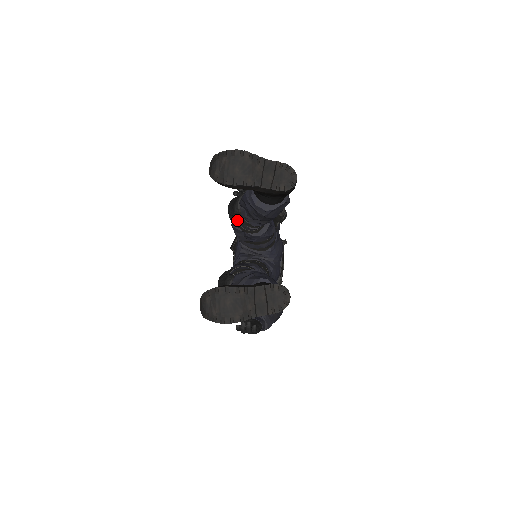
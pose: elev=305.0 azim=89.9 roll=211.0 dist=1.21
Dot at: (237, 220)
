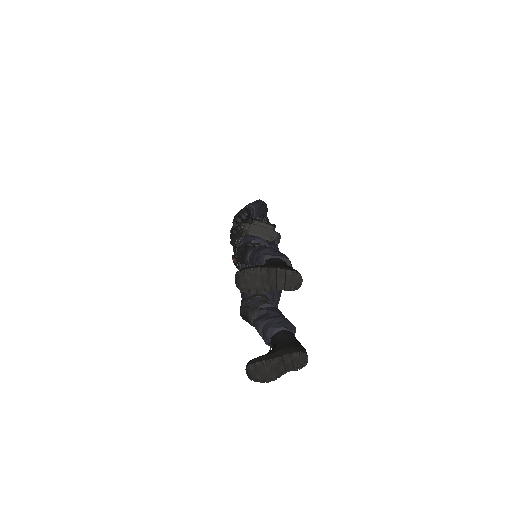
Dot at: occluded
